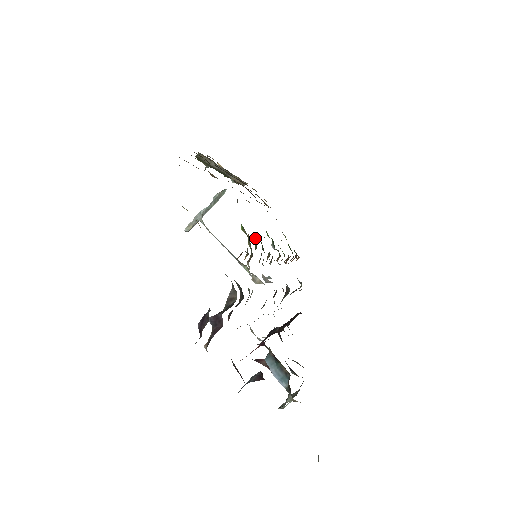
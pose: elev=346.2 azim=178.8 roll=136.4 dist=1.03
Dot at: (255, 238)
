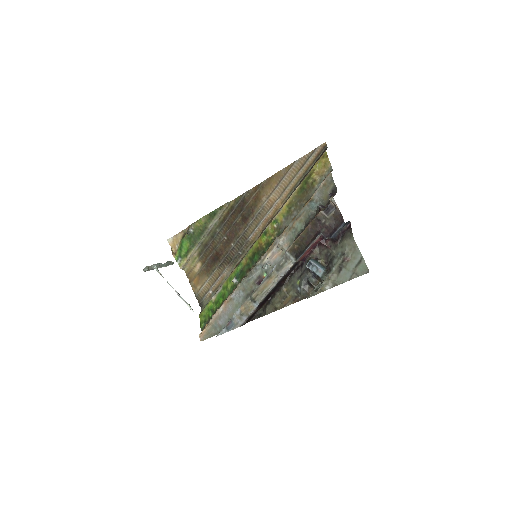
Dot at: (265, 241)
